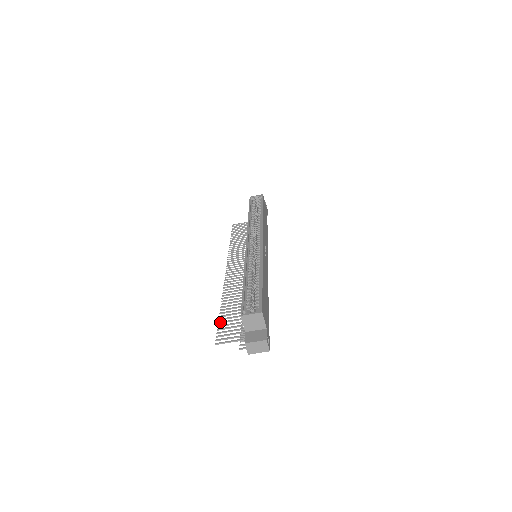
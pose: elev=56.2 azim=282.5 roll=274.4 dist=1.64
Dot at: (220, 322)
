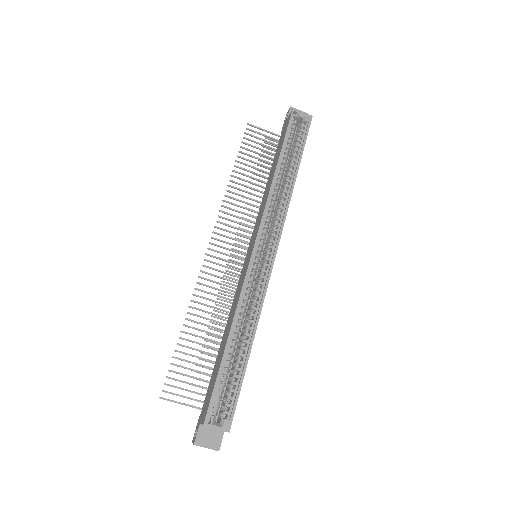
Dot at: (175, 358)
